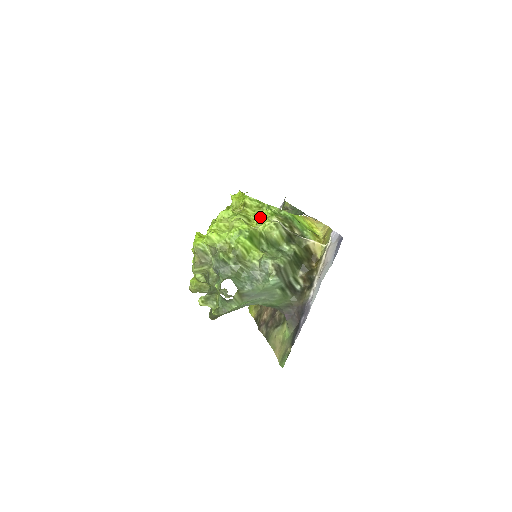
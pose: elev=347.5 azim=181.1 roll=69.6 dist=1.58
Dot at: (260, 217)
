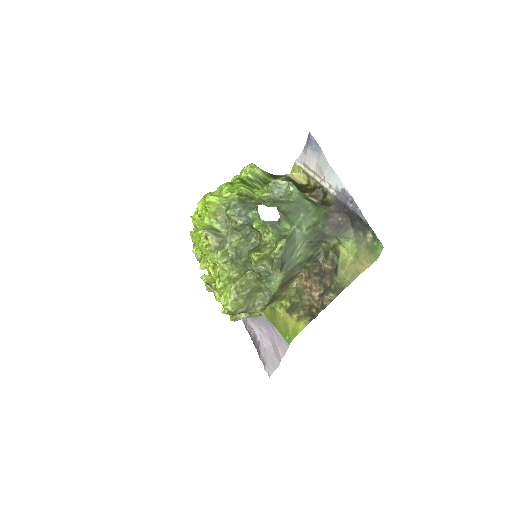
Dot at: occluded
